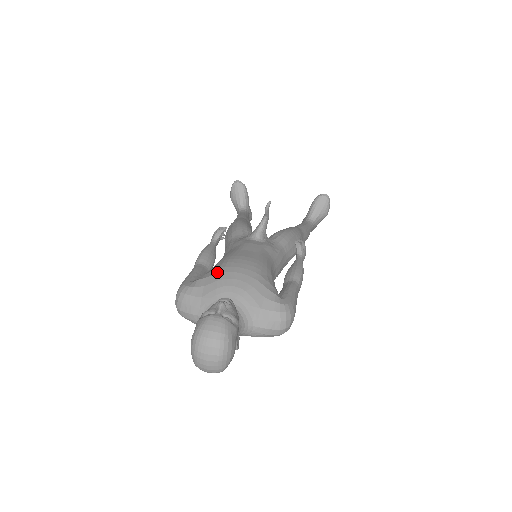
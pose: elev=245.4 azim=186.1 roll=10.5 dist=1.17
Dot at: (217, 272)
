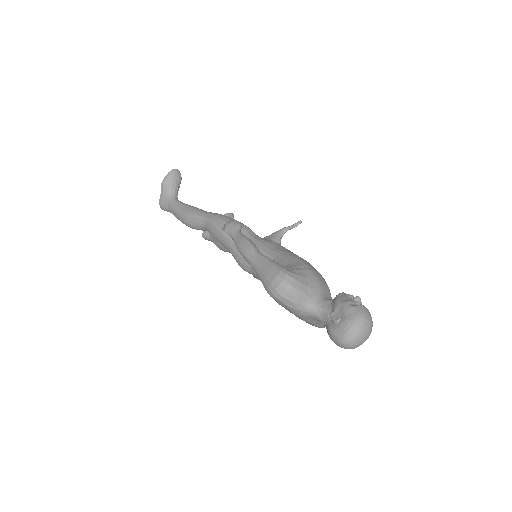
Dot at: (309, 268)
